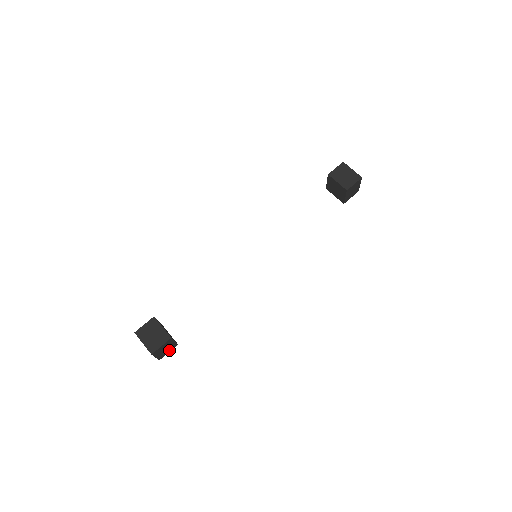
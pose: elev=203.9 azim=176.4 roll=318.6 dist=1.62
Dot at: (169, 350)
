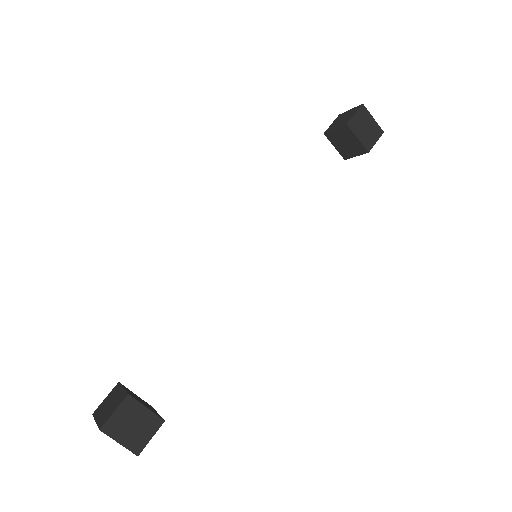
Dot at: occluded
